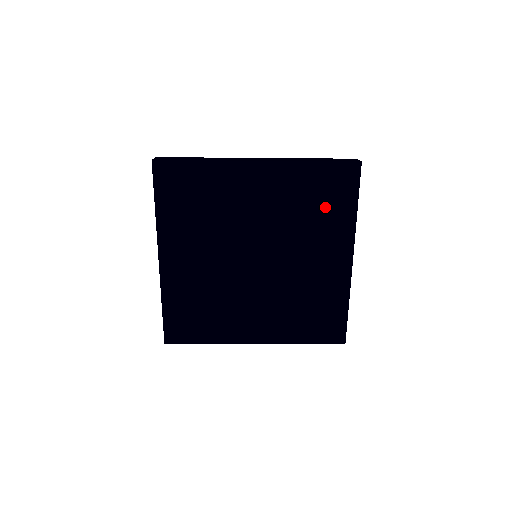
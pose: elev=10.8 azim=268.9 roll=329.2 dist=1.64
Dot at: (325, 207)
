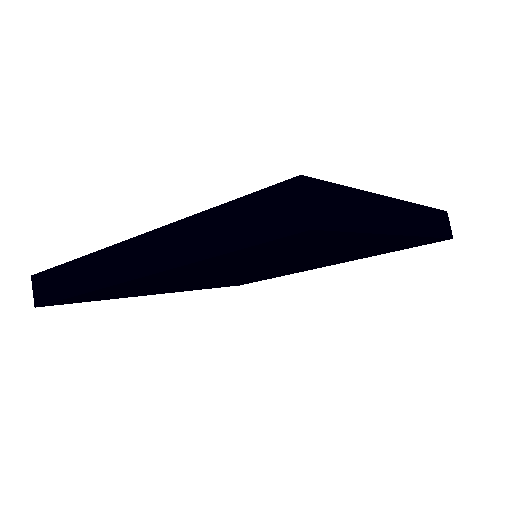
Dot at: (376, 252)
